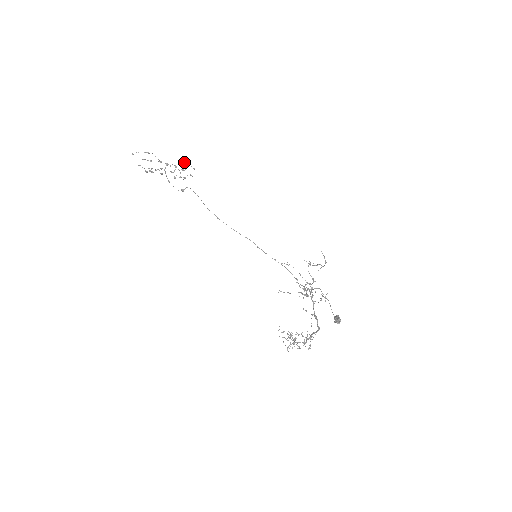
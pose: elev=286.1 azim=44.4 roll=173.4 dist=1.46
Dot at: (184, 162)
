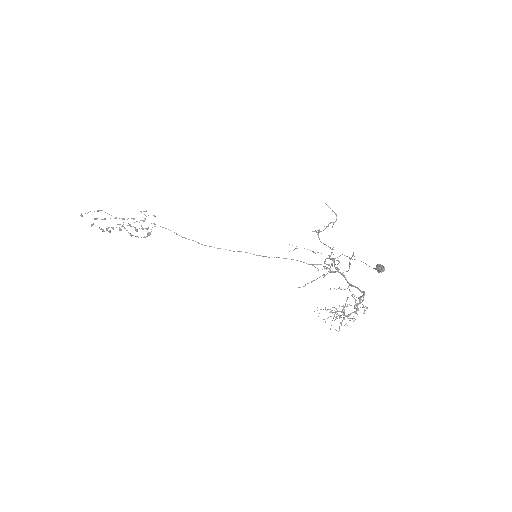
Dot at: (141, 212)
